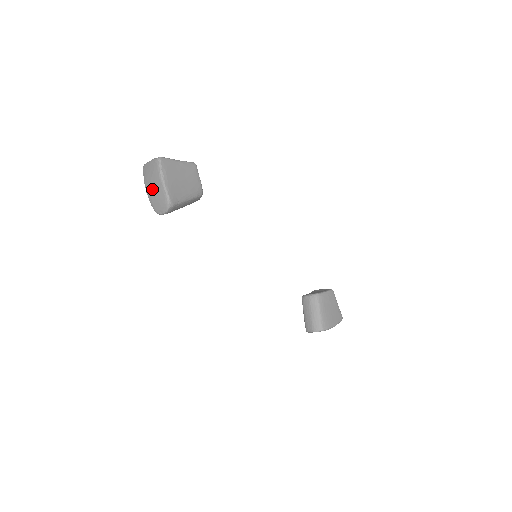
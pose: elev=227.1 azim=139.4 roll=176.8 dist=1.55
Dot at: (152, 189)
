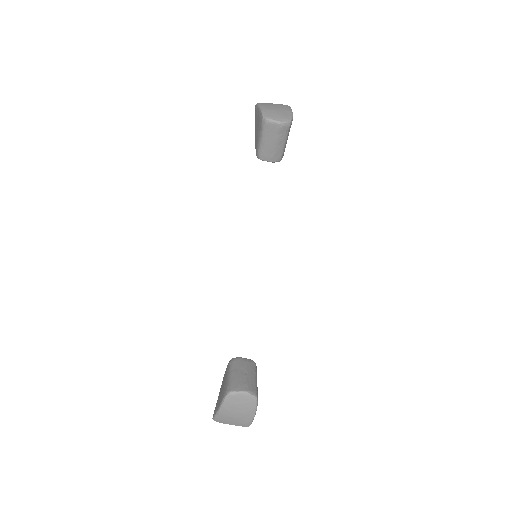
Dot at: (274, 108)
